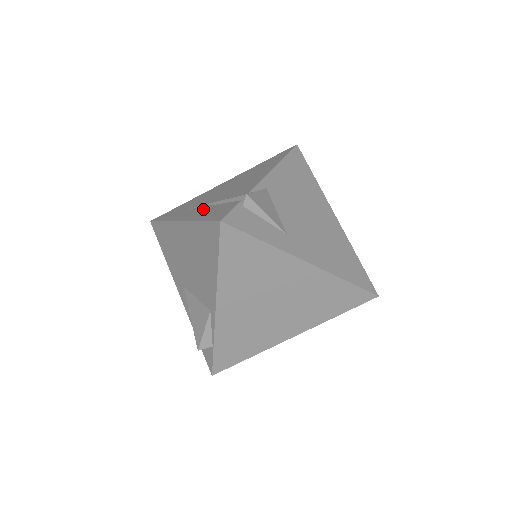
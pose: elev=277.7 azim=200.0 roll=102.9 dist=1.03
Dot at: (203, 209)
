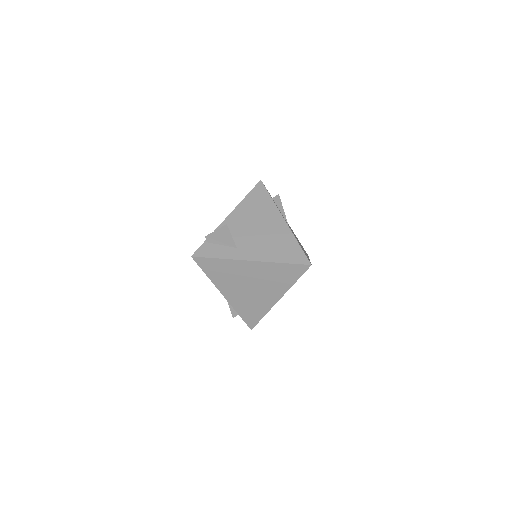
Dot at: occluded
